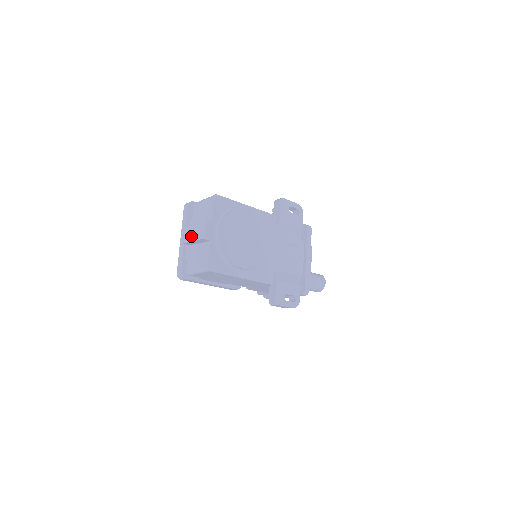
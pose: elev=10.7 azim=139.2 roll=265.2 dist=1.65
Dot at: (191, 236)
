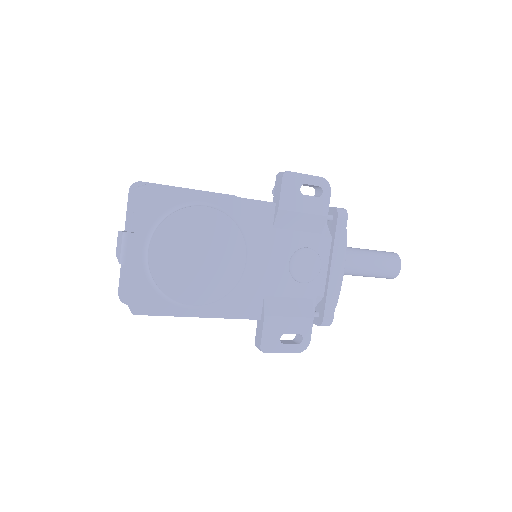
Dot at: (117, 250)
